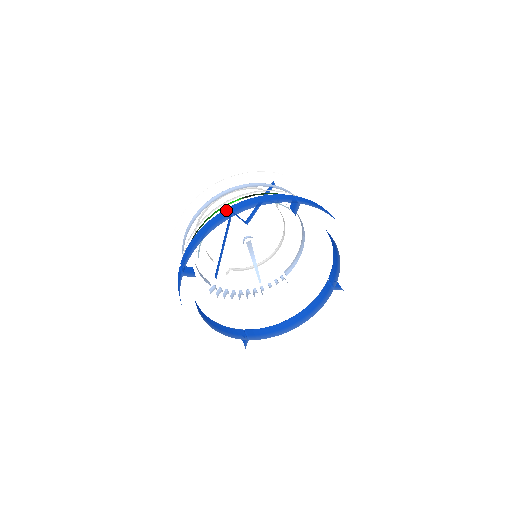
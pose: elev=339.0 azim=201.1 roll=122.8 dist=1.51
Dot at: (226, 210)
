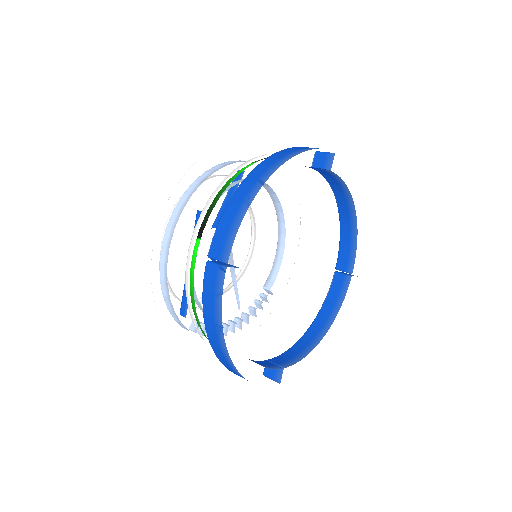
Dot at: (261, 164)
